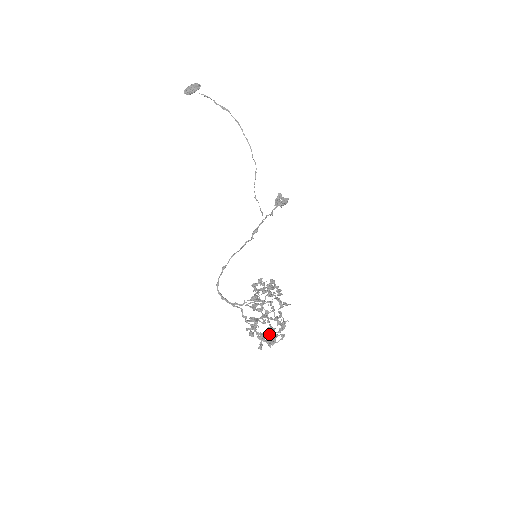
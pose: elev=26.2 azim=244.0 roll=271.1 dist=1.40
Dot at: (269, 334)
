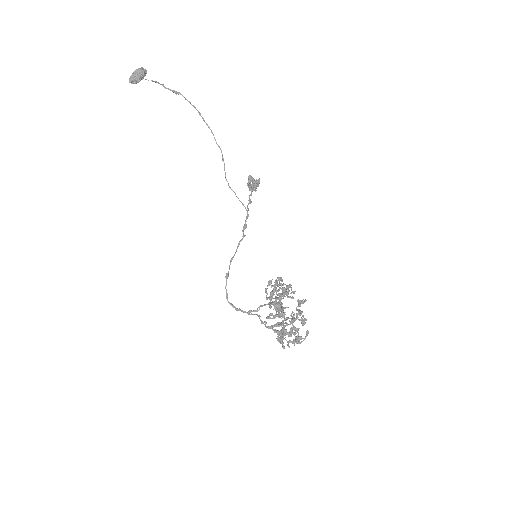
Dot at: (291, 333)
